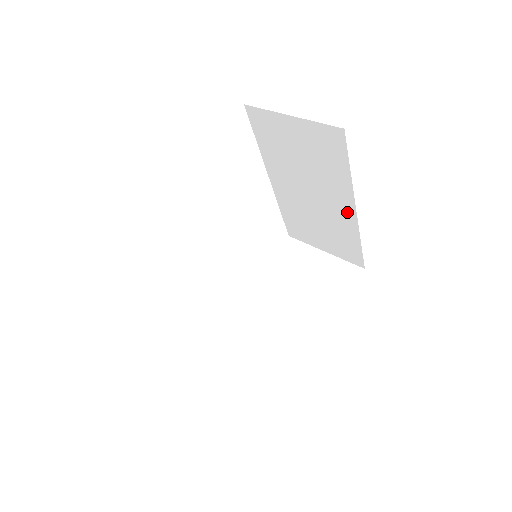
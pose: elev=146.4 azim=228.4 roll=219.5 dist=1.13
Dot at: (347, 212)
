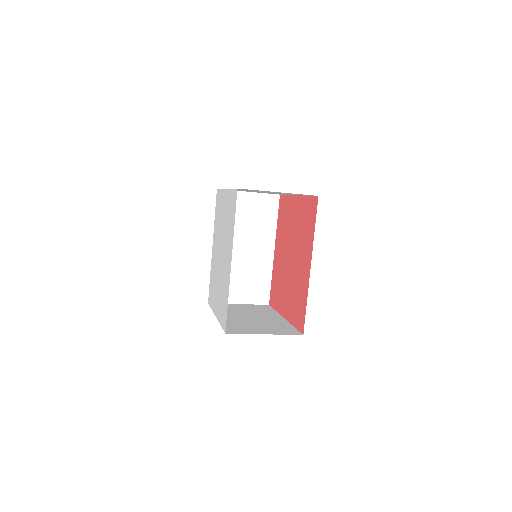
Dot at: (268, 254)
